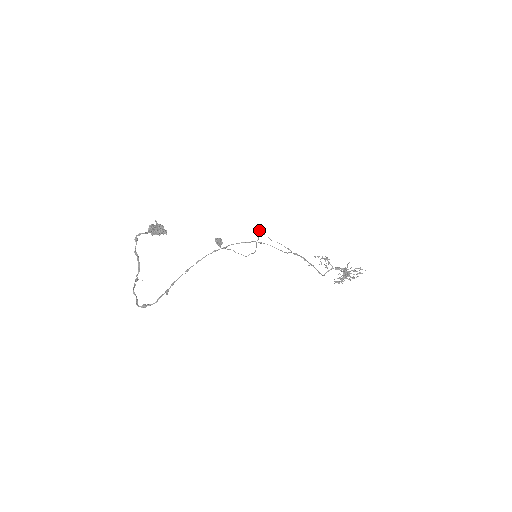
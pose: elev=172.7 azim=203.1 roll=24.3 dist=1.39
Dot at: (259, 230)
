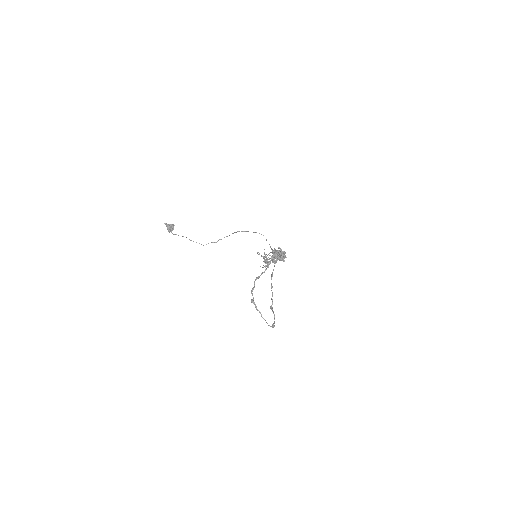
Dot at: occluded
